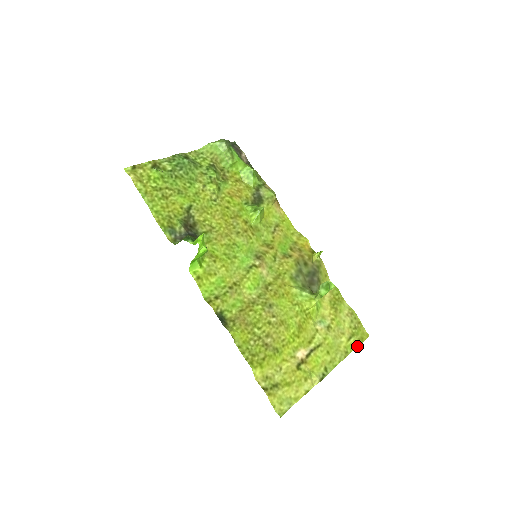
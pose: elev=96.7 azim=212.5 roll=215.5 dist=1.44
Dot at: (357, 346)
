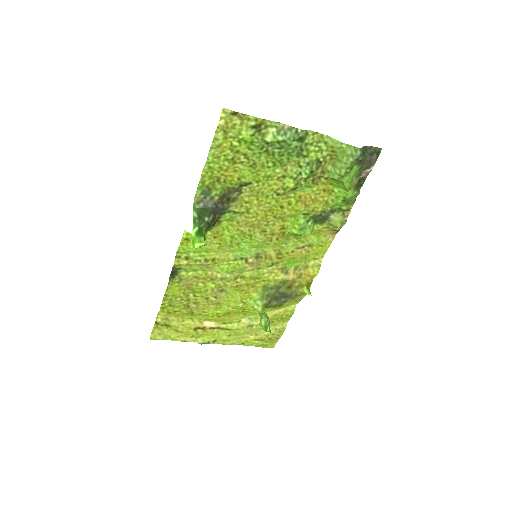
Dot at: (256, 346)
